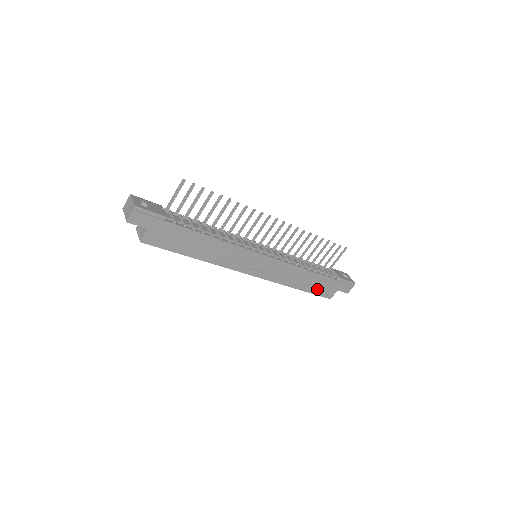
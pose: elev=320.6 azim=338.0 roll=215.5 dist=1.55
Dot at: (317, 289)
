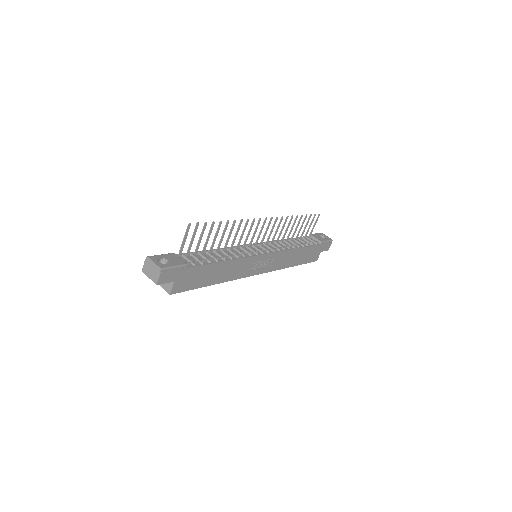
Dot at: (306, 259)
